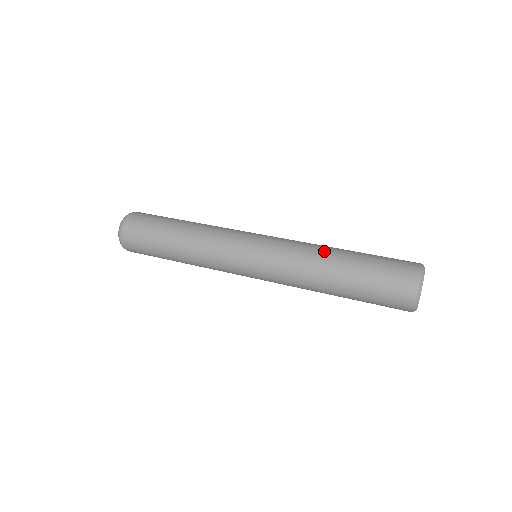
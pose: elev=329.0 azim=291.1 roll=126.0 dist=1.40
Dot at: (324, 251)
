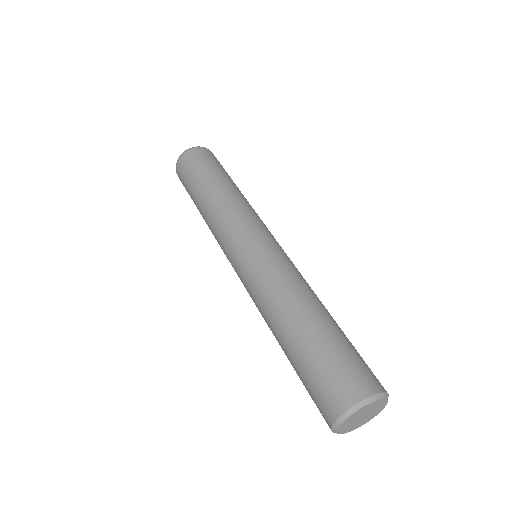
Dot at: (310, 295)
